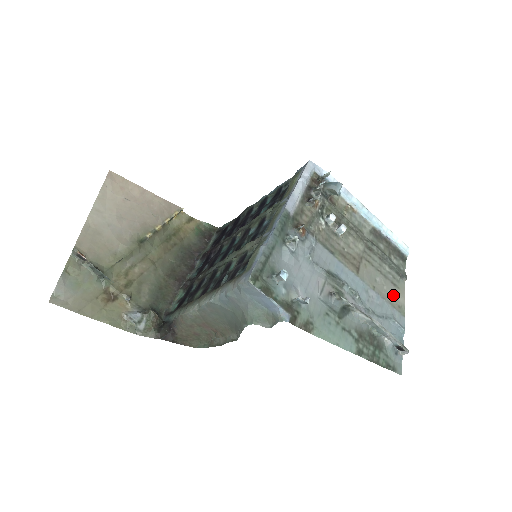
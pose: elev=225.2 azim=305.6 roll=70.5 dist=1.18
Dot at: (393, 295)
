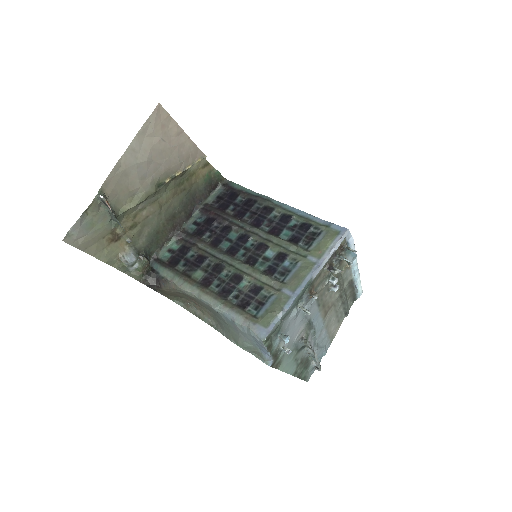
Dot at: (334, 329)
